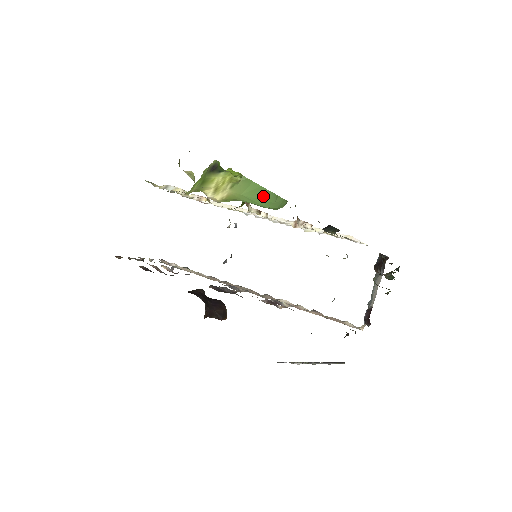
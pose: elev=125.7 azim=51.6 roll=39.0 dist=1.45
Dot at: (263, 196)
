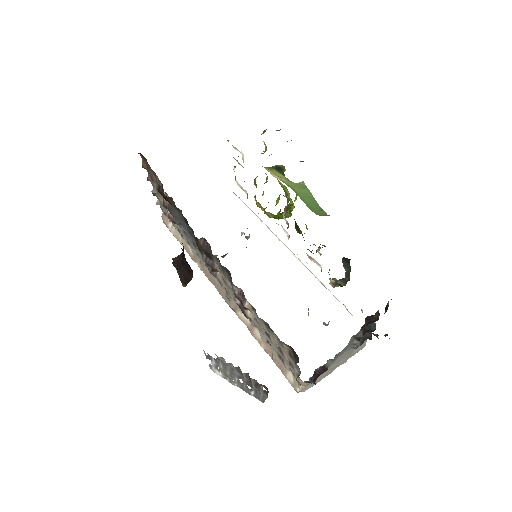
Dot at: (311, 202)
